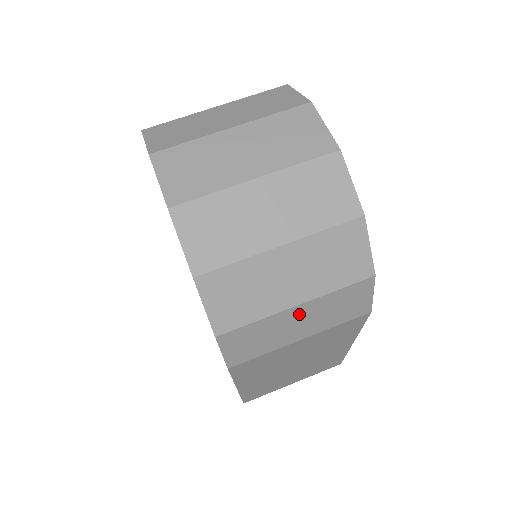
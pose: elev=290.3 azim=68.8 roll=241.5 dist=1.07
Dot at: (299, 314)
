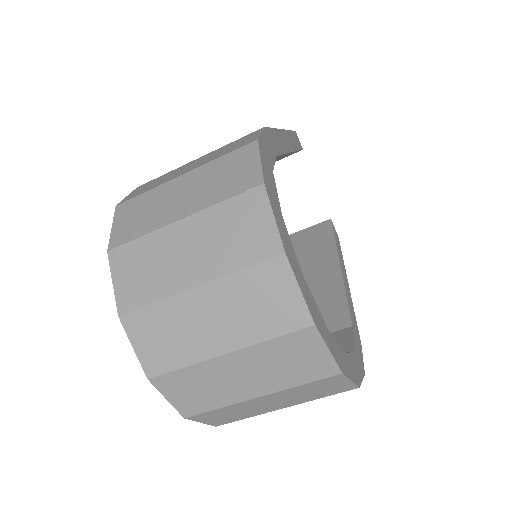
Dot at: occluded
